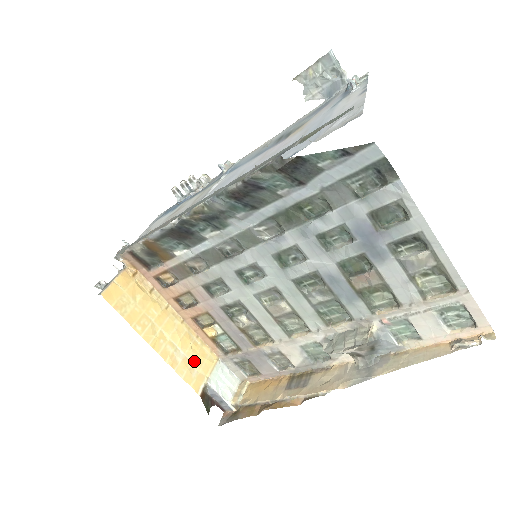
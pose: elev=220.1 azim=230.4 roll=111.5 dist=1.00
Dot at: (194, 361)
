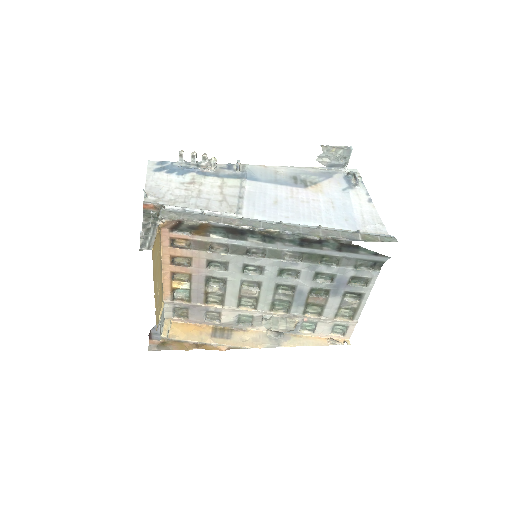
Dot at: (159, 304)
